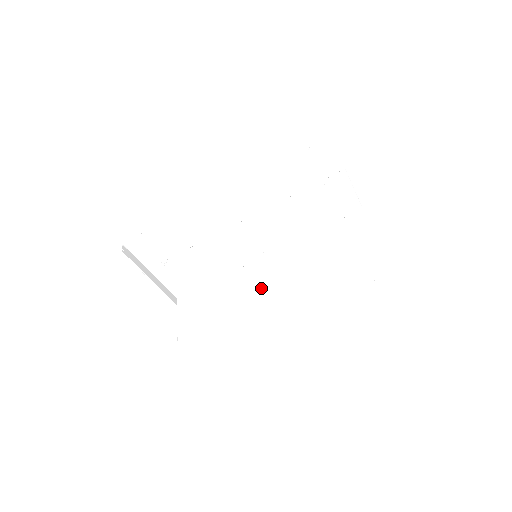
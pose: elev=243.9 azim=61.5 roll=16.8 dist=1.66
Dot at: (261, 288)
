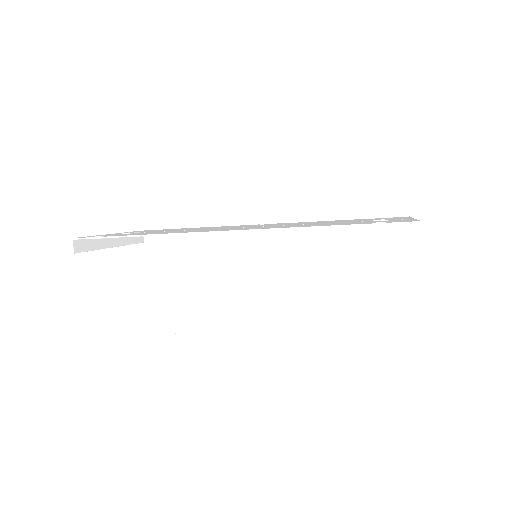
Dot at: (254, 276)
